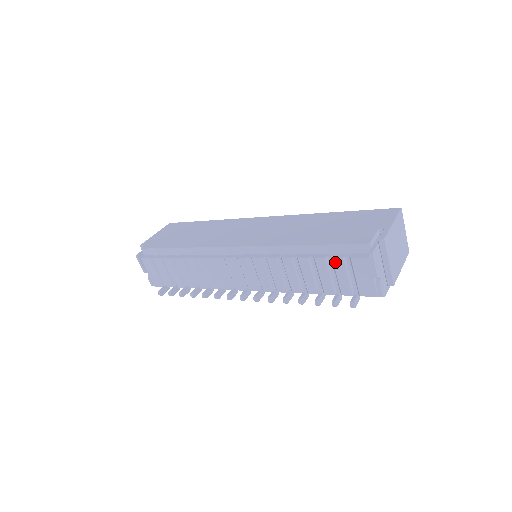
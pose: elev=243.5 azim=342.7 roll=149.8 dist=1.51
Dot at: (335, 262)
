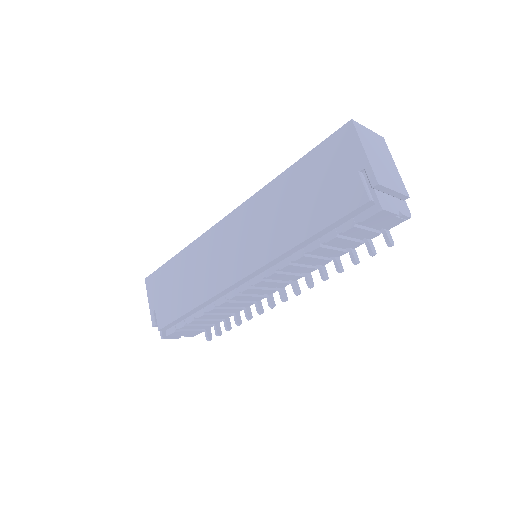
Dot at: (348, 233)
